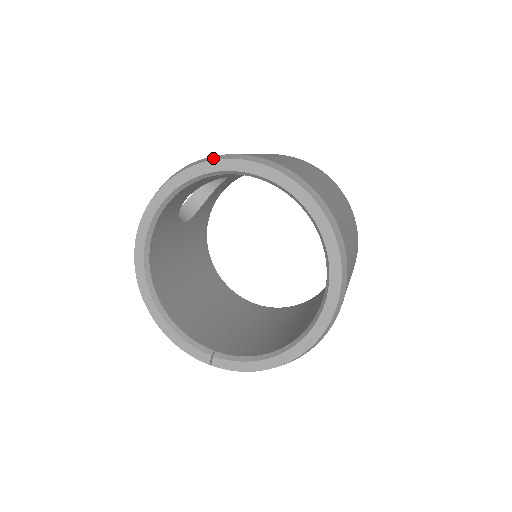
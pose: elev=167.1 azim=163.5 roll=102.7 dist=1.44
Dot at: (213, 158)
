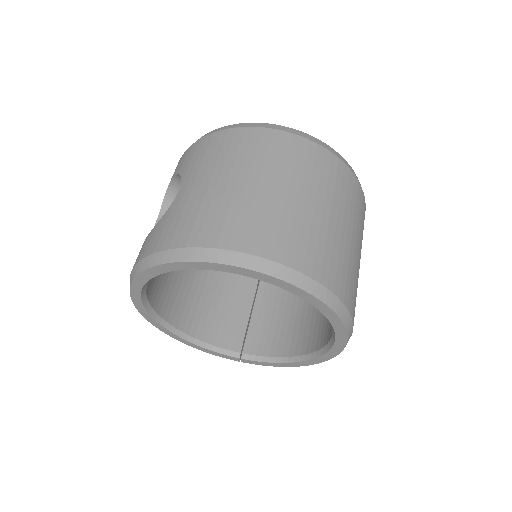
Dot at: (181, 257)
